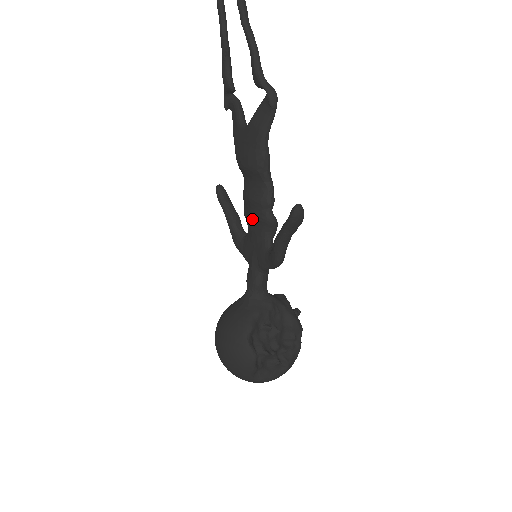
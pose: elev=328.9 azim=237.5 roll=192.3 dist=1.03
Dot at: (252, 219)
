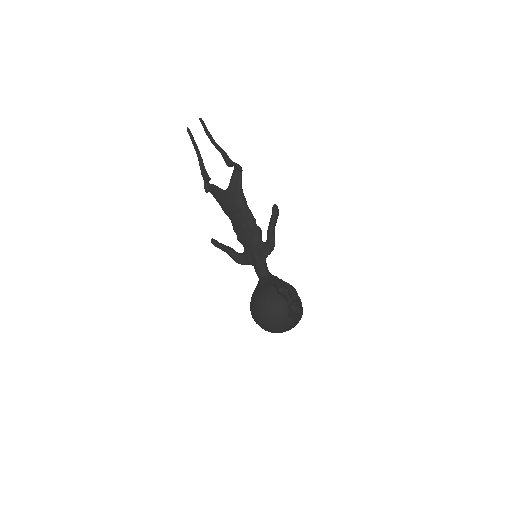
Dot at: (247, 235)
